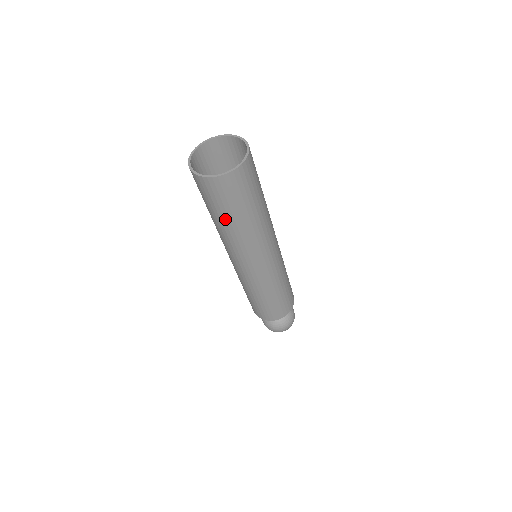
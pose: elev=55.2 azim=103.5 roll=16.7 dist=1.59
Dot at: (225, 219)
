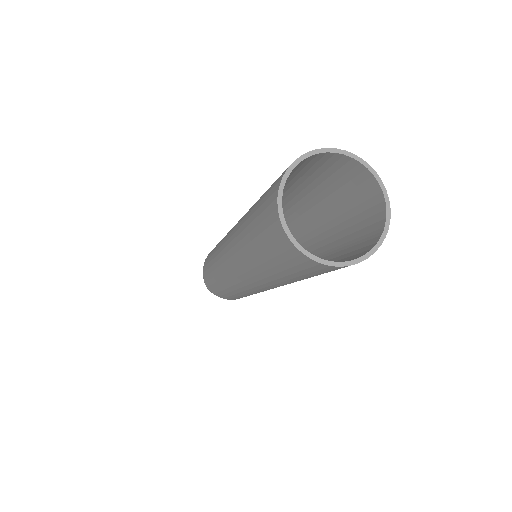
Dot at: (264, 264)
